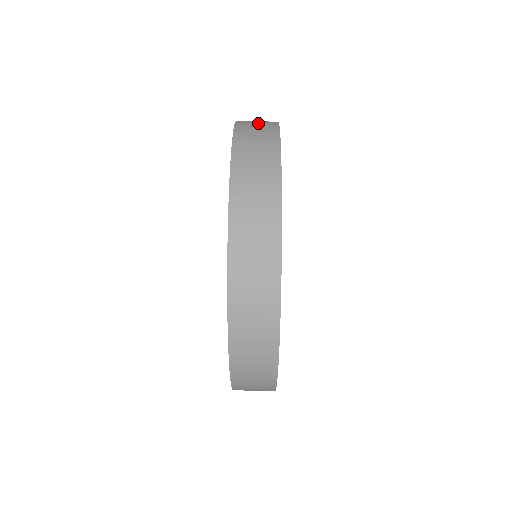
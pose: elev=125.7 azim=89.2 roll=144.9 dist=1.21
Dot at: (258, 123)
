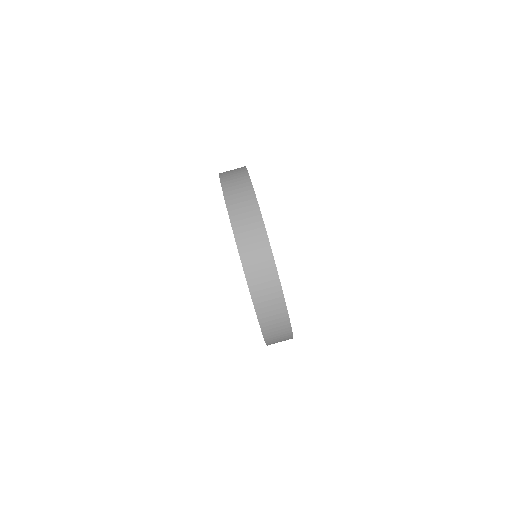
Dot at: (271, 306)
